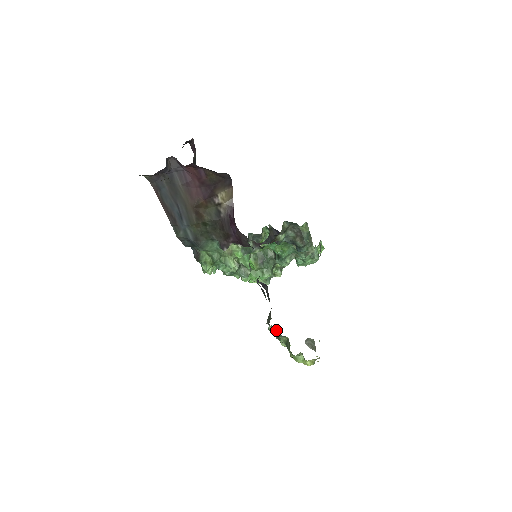
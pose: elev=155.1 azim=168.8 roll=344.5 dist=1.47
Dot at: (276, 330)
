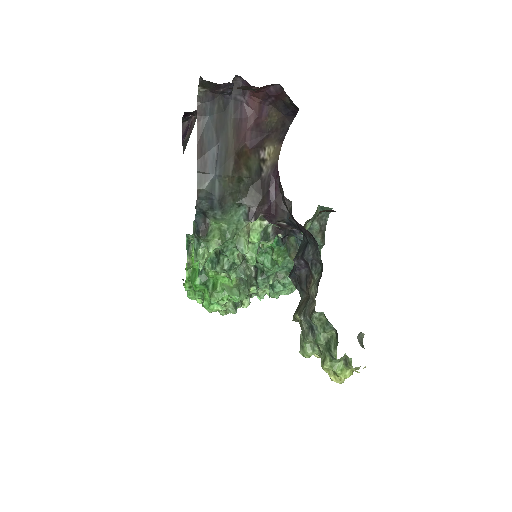
Dot at: (318, 322)
